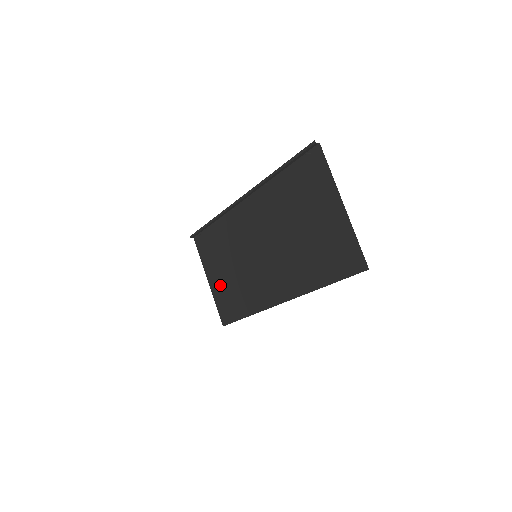
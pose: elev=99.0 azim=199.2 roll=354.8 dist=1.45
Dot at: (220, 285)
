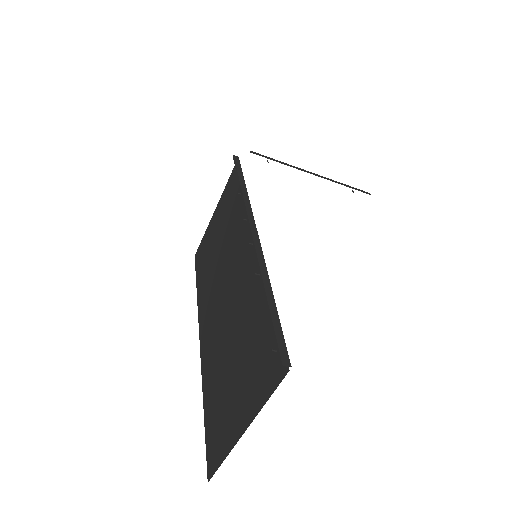
Dot at: (212, 233)
